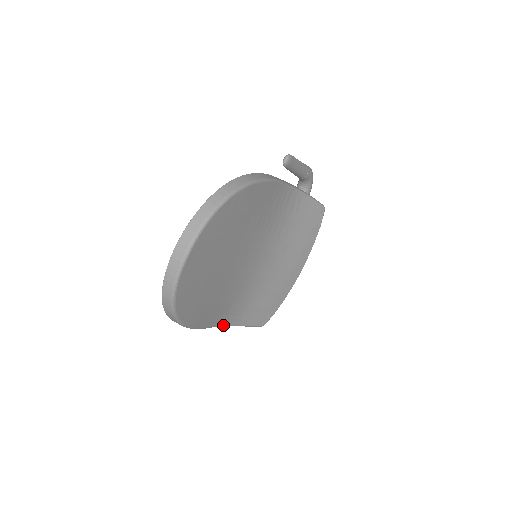
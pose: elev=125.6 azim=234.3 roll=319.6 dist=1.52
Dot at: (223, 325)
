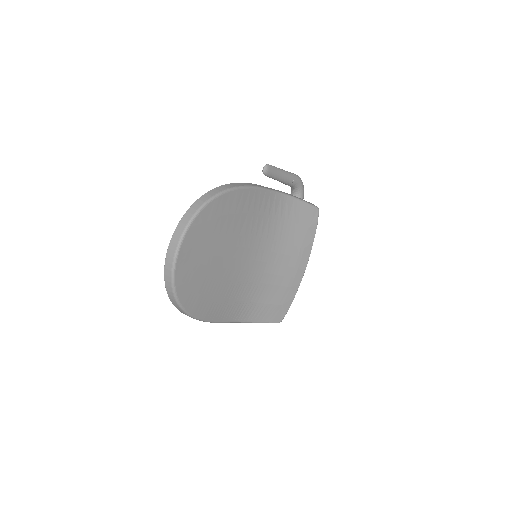
Dot at: (238, 321)
